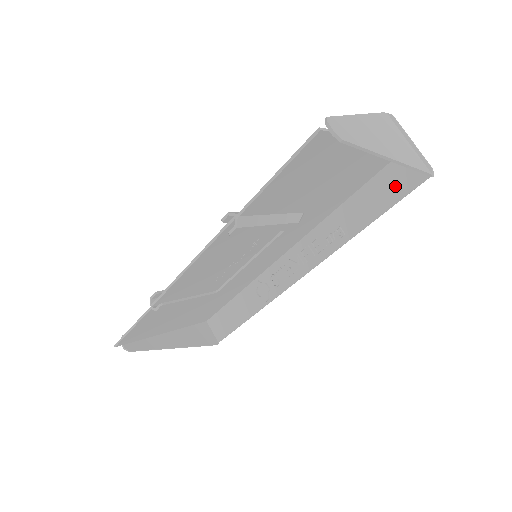
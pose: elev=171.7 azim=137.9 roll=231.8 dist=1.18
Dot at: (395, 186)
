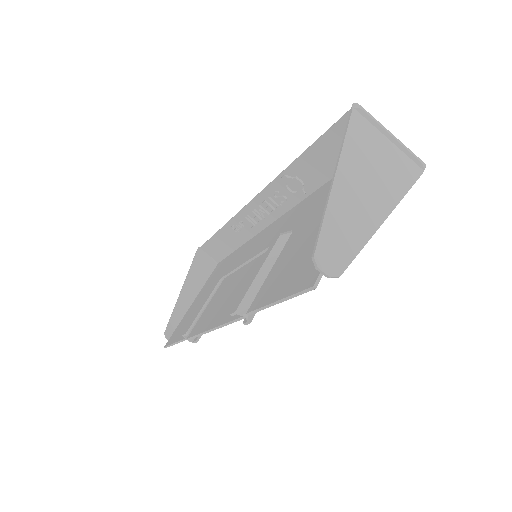
Dot at: occluded
